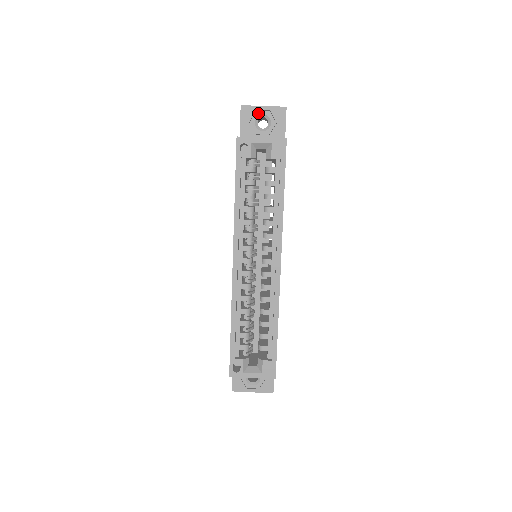
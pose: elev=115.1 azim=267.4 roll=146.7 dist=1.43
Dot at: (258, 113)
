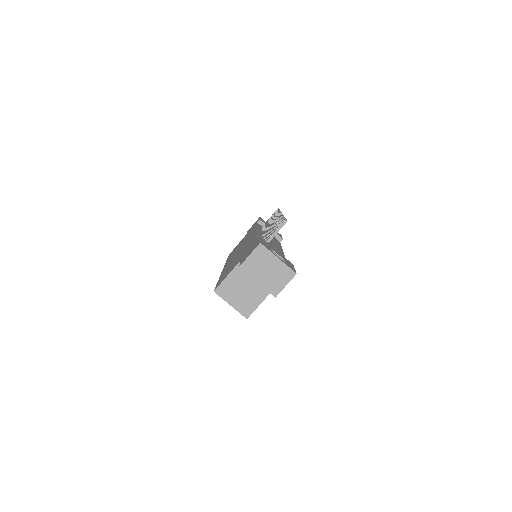
Dot at: occluded
